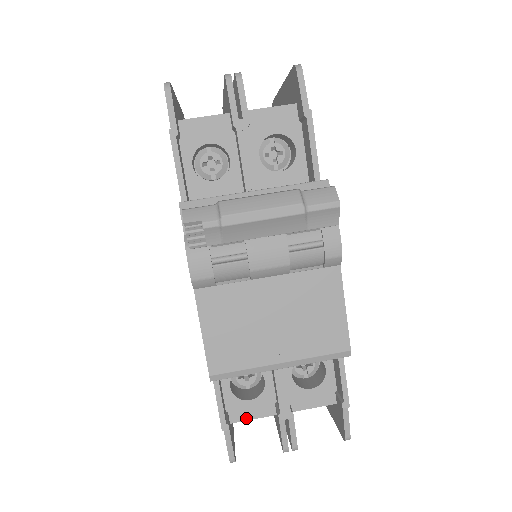
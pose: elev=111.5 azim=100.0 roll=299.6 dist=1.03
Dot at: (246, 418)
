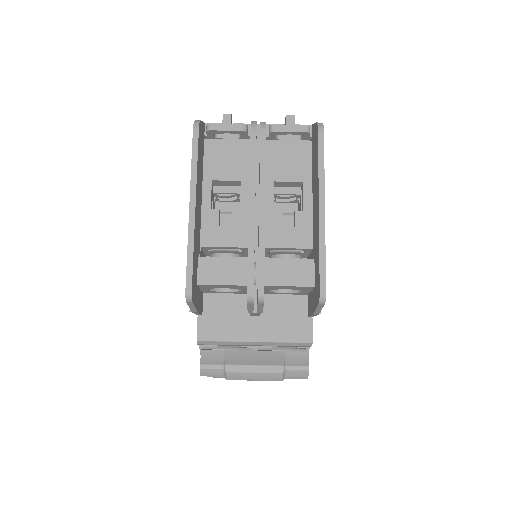
Dot at: occluded
